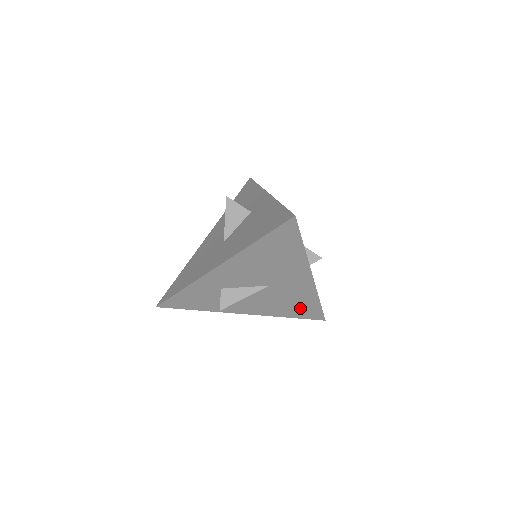
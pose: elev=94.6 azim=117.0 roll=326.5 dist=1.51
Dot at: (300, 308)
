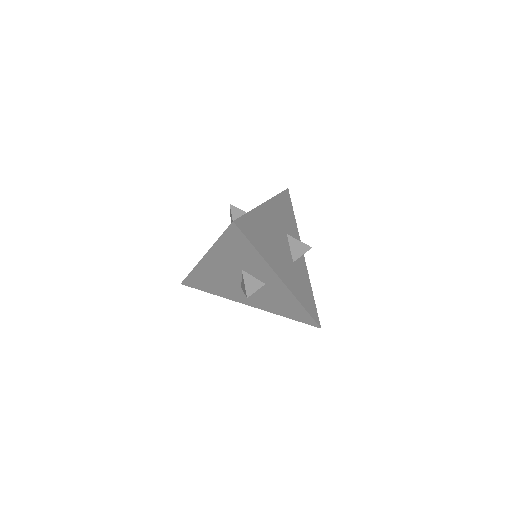
Dot at: occluded
